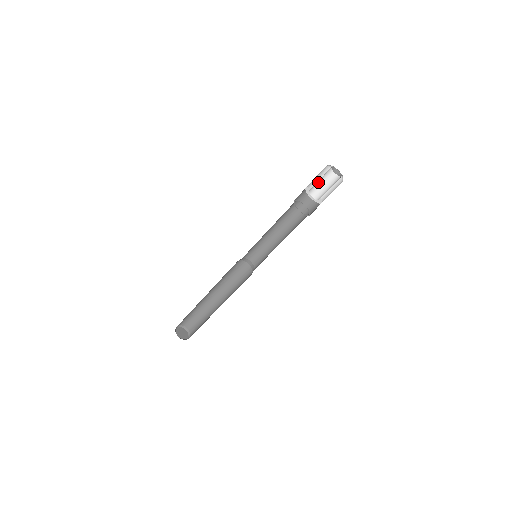
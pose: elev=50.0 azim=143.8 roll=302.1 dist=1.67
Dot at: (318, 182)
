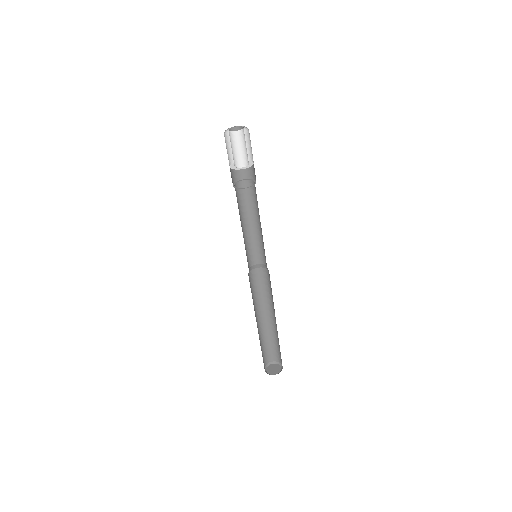
Dot at: occluded
